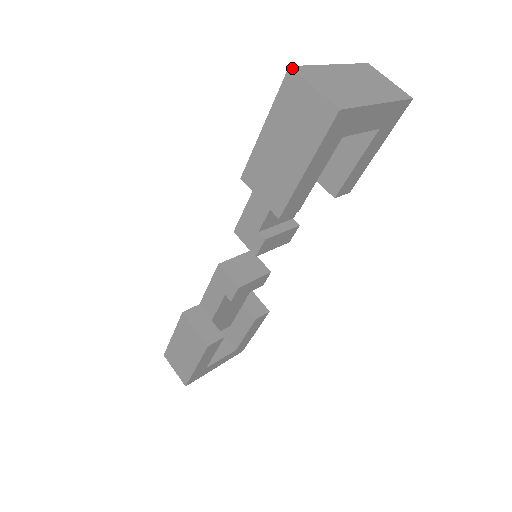
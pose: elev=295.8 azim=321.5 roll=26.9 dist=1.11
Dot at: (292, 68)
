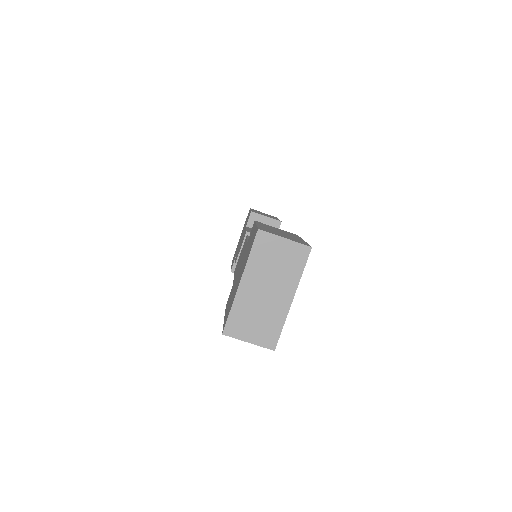
Dot at: (225, 335)
